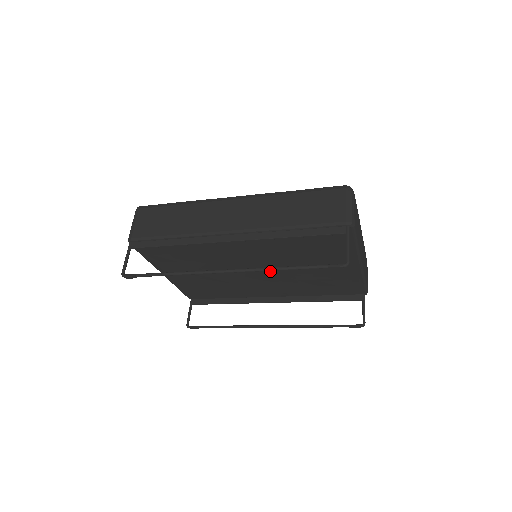
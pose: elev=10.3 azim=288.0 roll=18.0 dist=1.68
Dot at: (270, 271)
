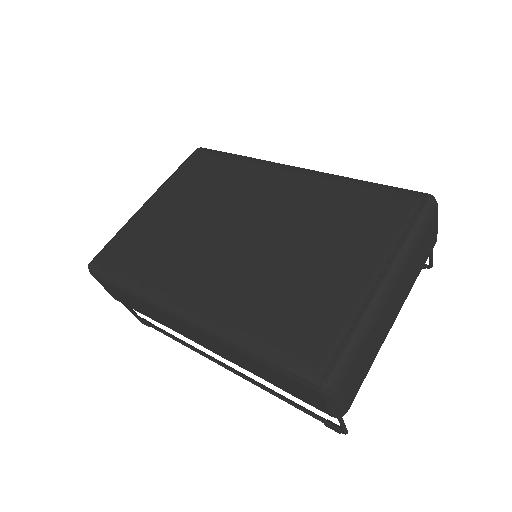
Dot at: occluded
